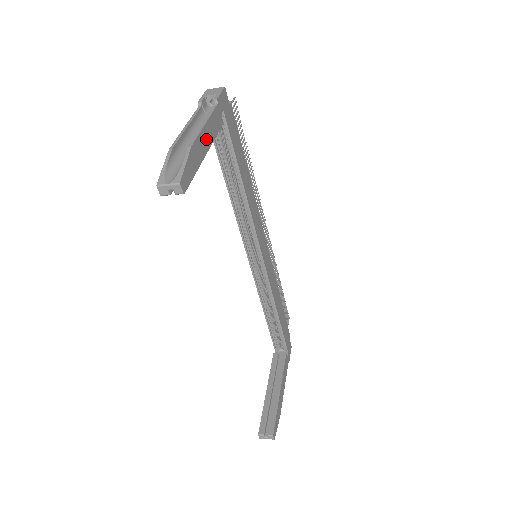
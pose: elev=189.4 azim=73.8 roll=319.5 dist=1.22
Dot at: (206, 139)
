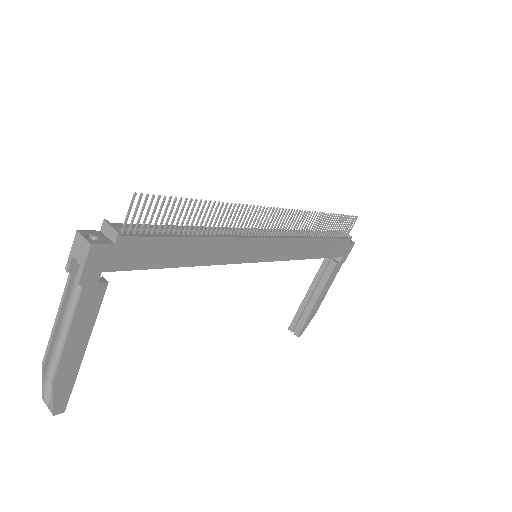
Dot at: (77, 343)
